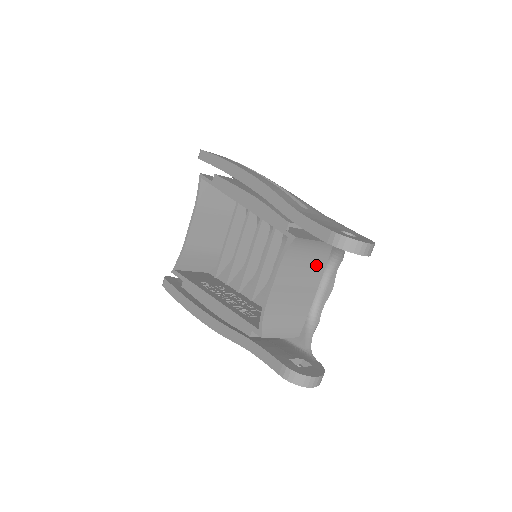
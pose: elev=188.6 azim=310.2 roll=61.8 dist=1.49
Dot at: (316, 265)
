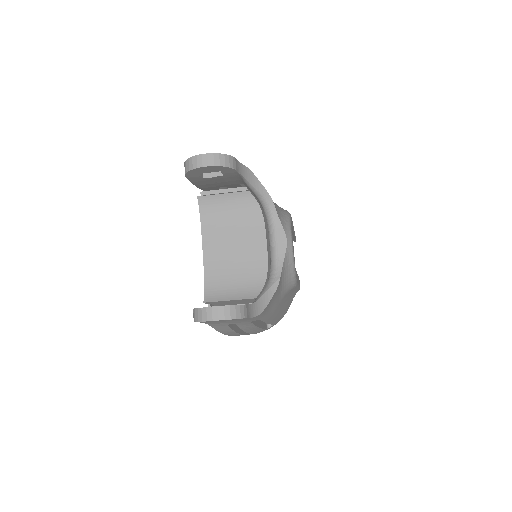
Dot at: (249, 220)
